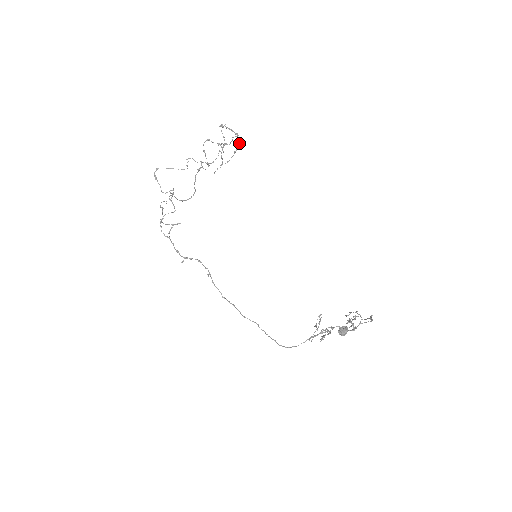
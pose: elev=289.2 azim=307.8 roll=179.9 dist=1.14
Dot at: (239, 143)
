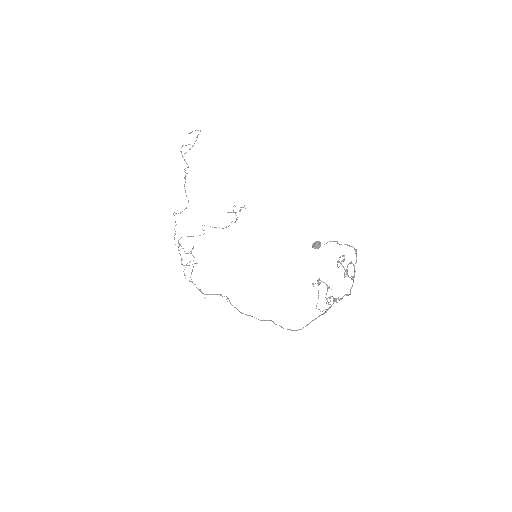
Dot at: occluded
